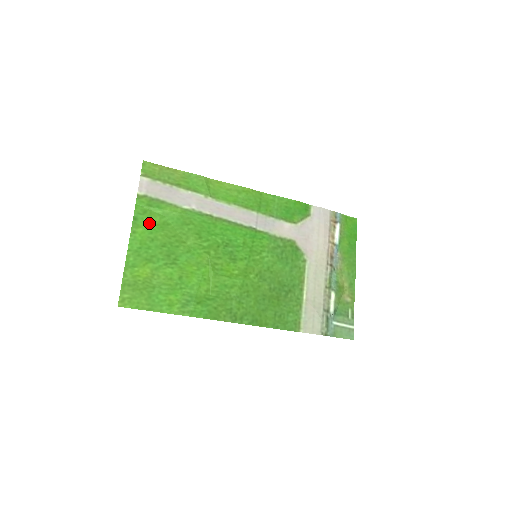
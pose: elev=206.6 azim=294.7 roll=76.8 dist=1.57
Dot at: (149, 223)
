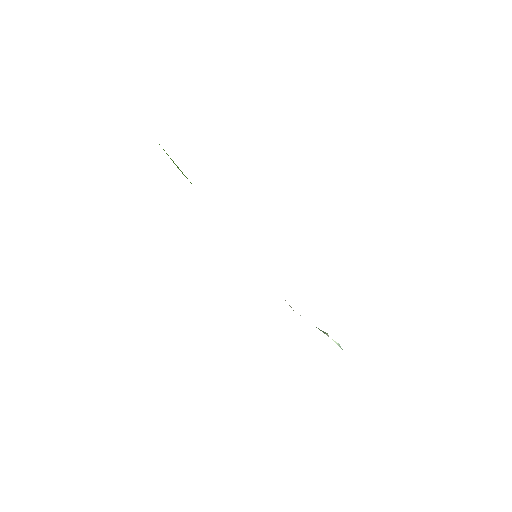
Dot at: occluded
